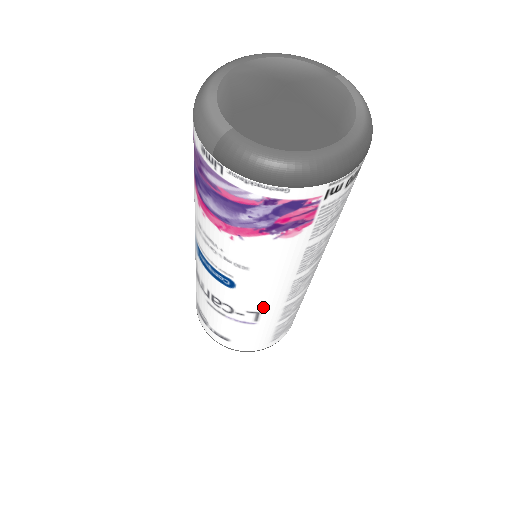
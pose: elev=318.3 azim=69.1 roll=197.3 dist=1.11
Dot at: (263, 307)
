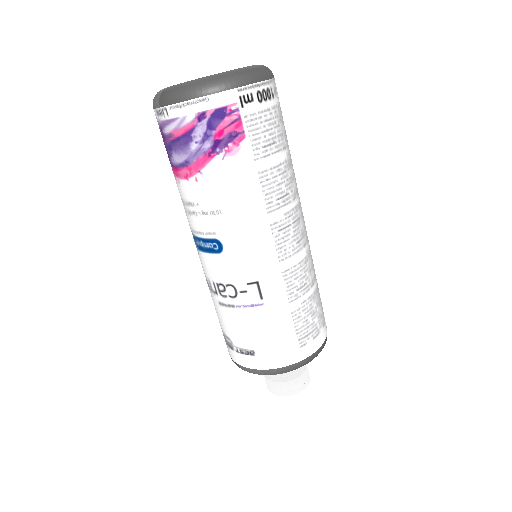
Dot at: (258, 271)
